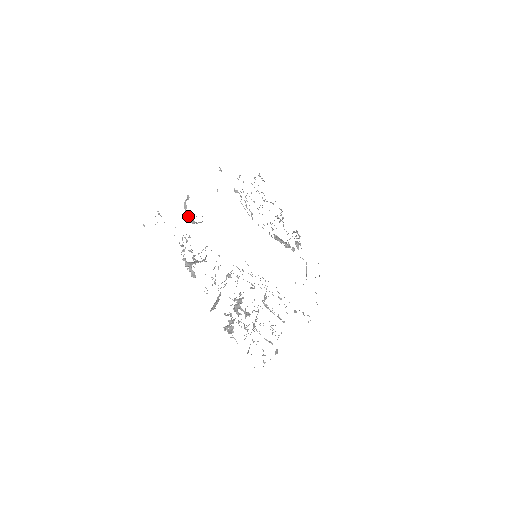
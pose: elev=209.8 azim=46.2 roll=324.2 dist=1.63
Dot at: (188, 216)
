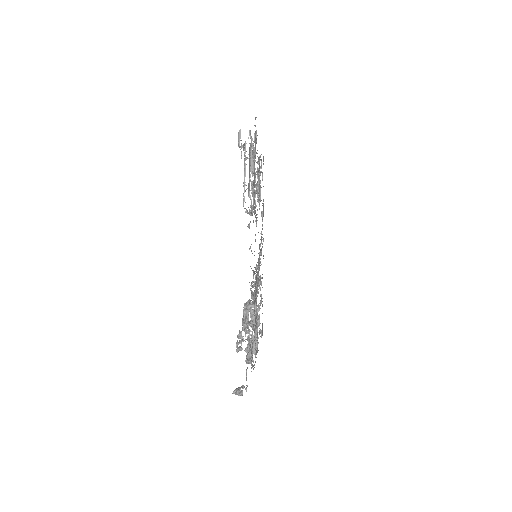
Dot at: occluded
